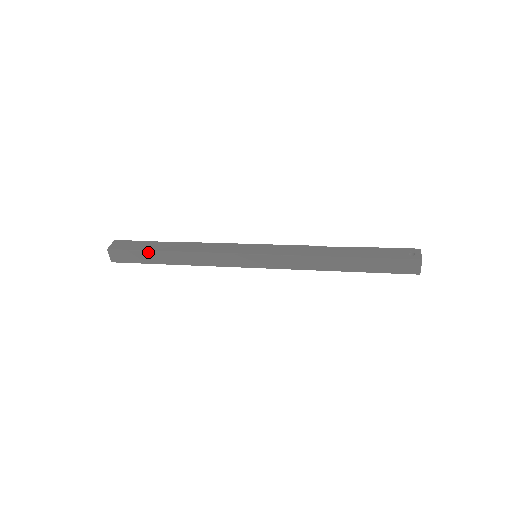
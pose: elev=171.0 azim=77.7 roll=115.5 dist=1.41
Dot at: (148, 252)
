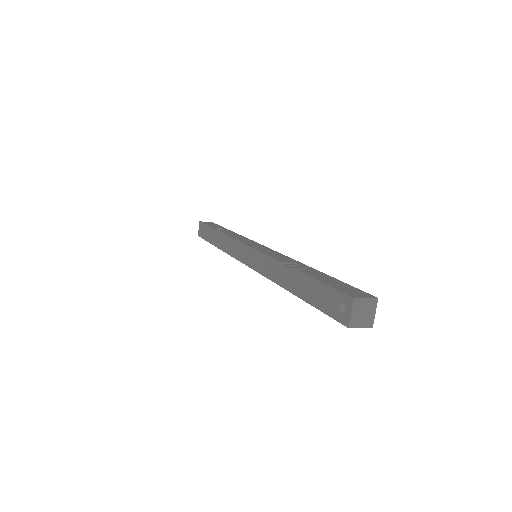
Dot at: occluded
